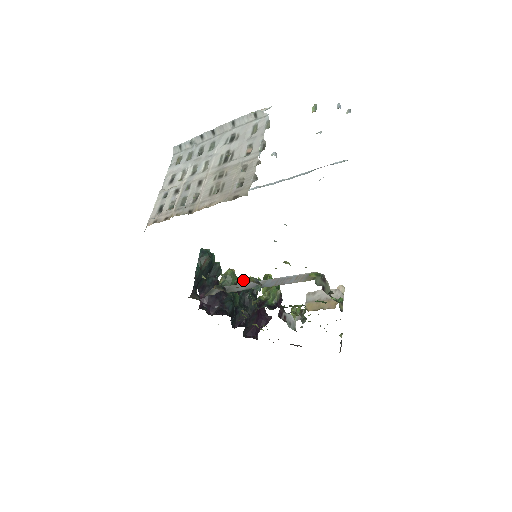
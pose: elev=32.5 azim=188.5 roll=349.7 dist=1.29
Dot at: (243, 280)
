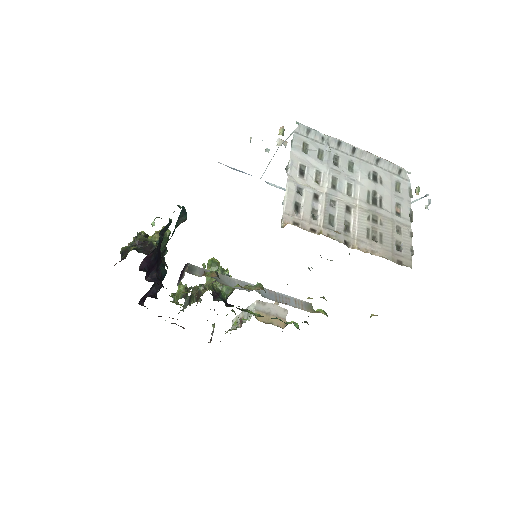
Dot at: occluded
